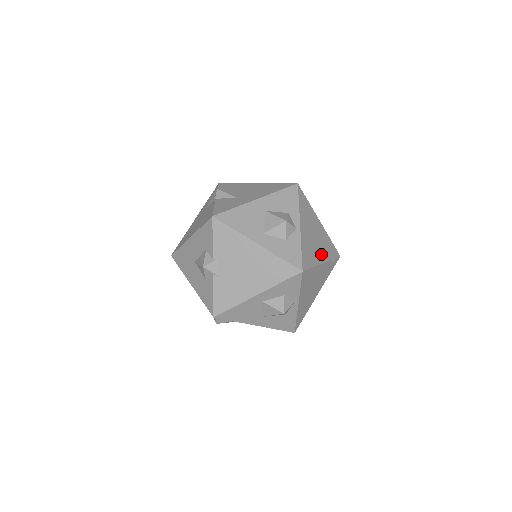
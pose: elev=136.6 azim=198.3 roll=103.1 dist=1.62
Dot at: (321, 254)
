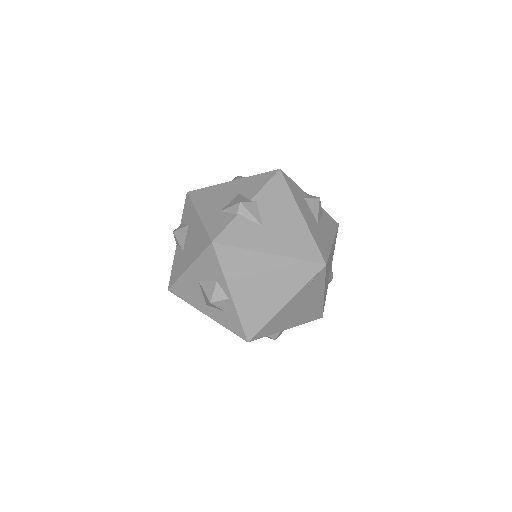
Dot at: (280, 296)
